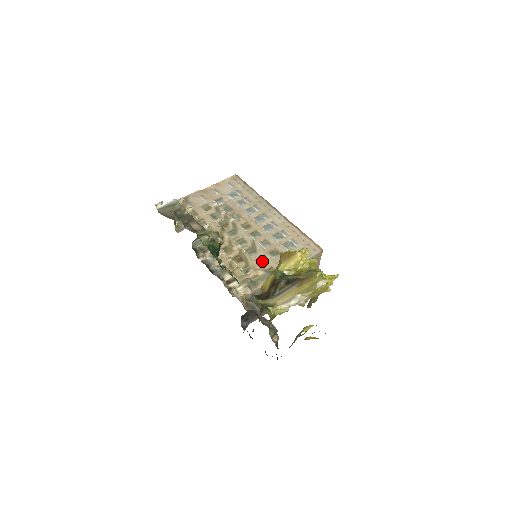
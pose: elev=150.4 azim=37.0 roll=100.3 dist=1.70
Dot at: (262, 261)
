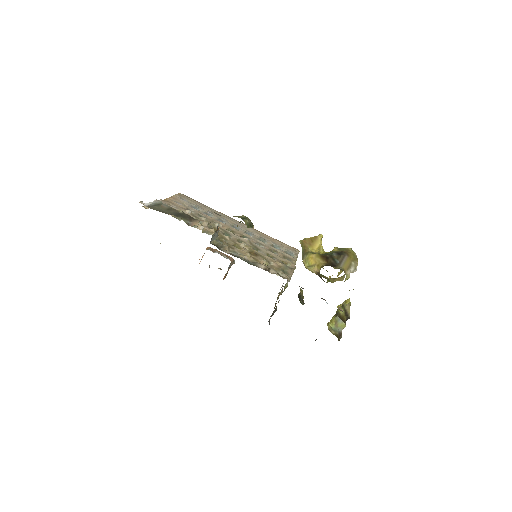
Dot at: (271, 257)
